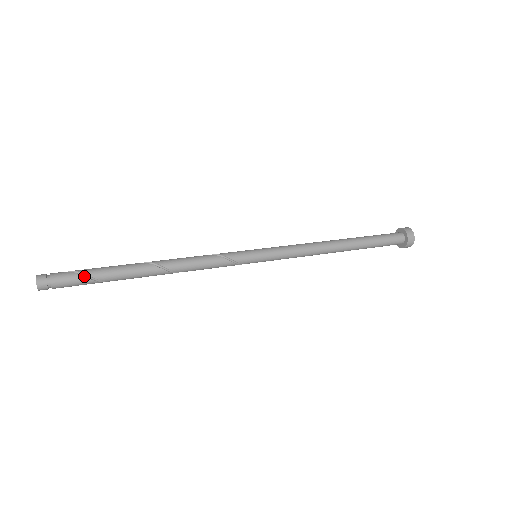
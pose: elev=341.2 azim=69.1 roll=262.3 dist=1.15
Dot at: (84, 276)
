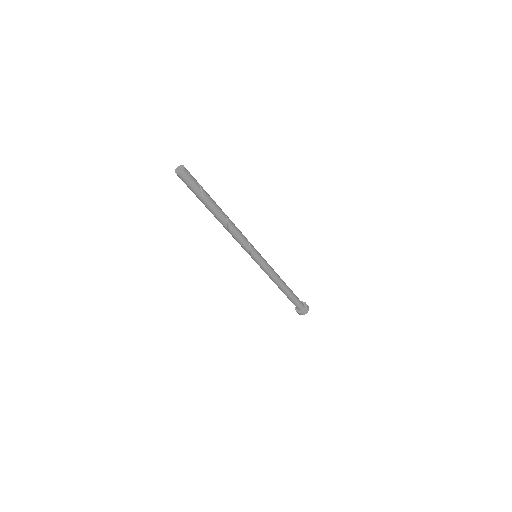
Dot at: (200, 189)
